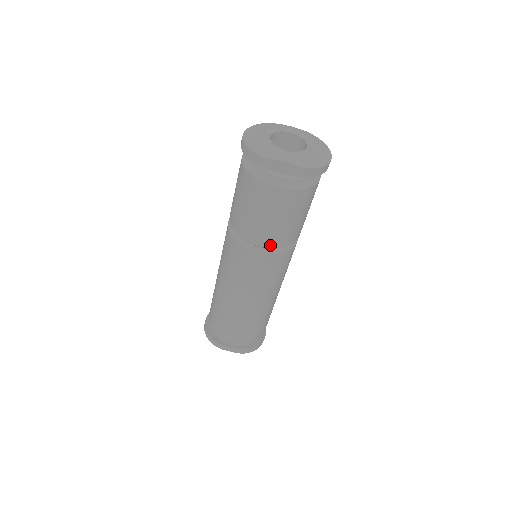
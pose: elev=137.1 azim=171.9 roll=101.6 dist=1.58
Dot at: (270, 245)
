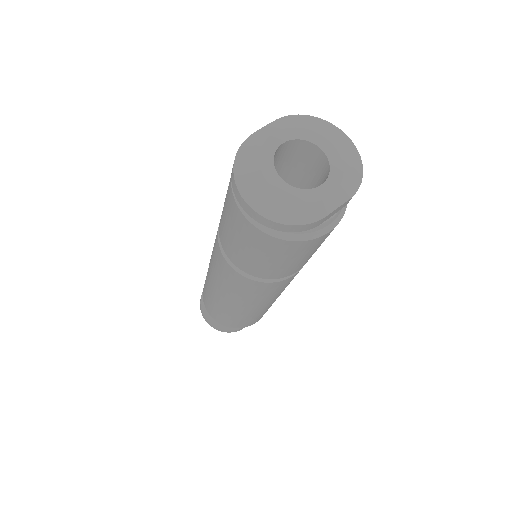
Dot at: (307, 261)
